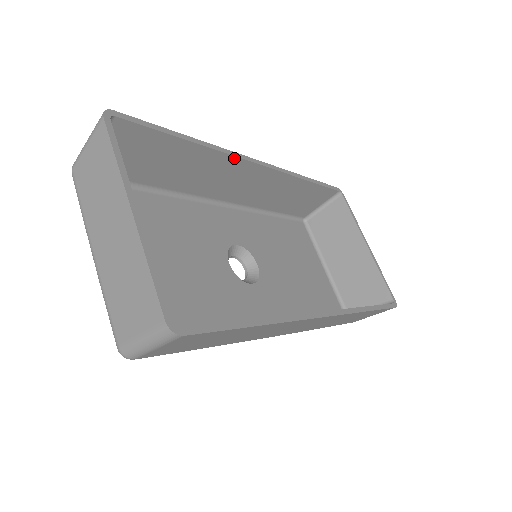
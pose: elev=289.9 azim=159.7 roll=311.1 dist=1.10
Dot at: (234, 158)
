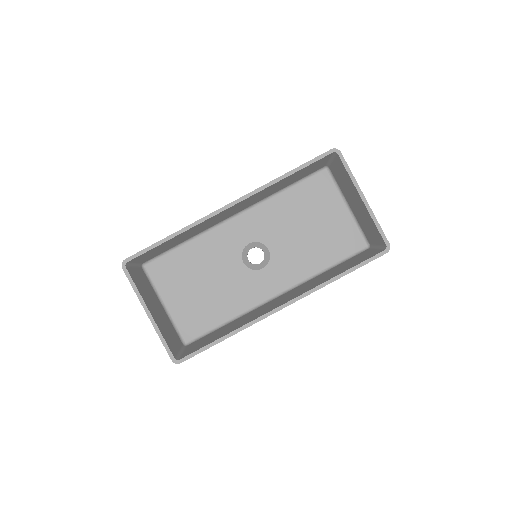
Dot at: (207, 220)
